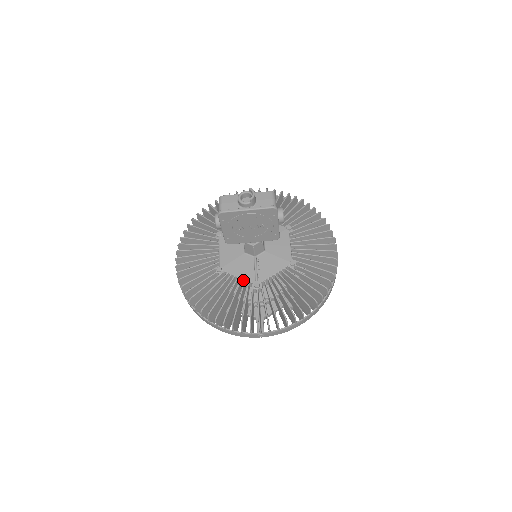
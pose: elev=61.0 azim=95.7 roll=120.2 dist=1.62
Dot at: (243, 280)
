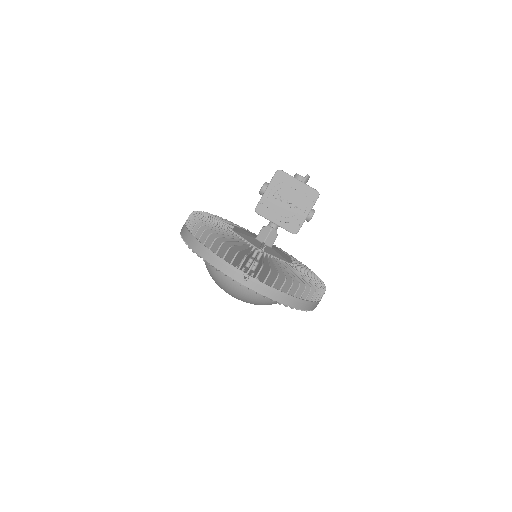
Dot at: occluded
